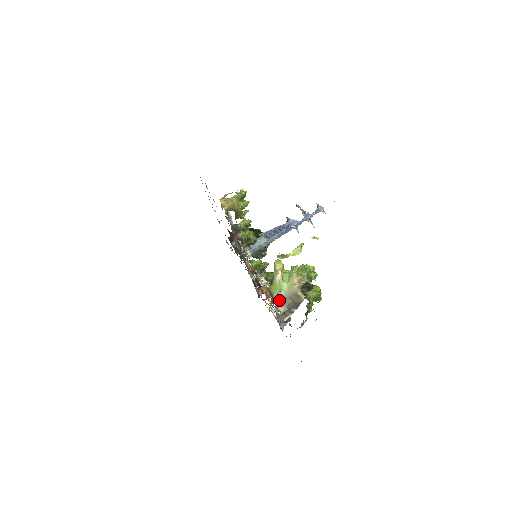
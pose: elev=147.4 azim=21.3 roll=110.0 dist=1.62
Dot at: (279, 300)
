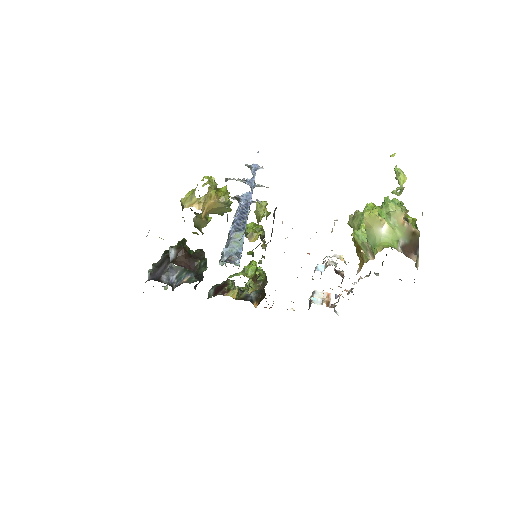
Dot at: (405, 252)
